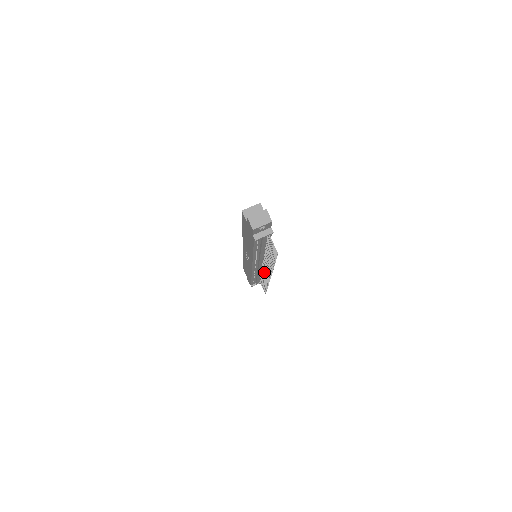
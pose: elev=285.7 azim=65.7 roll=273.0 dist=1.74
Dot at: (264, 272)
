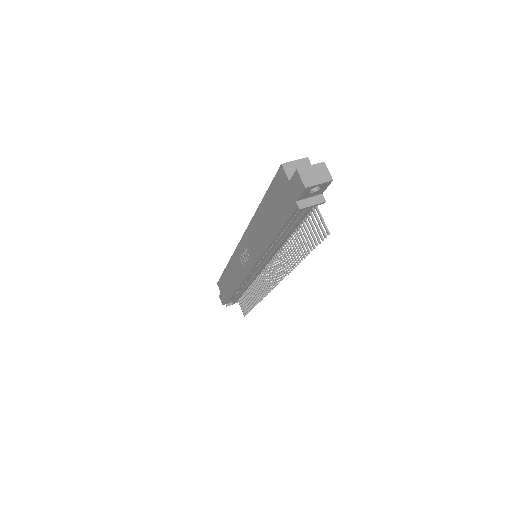
Dot at: (261, 280)
